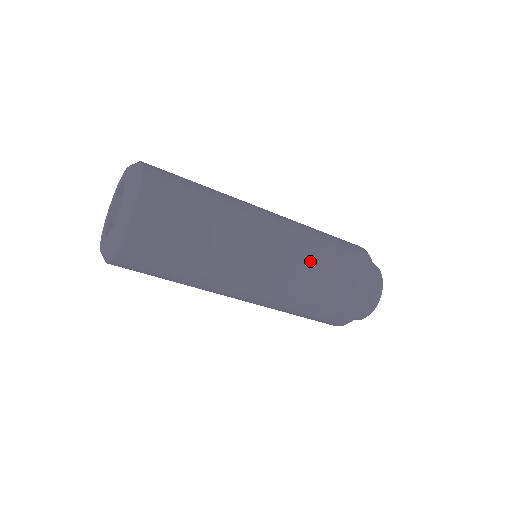
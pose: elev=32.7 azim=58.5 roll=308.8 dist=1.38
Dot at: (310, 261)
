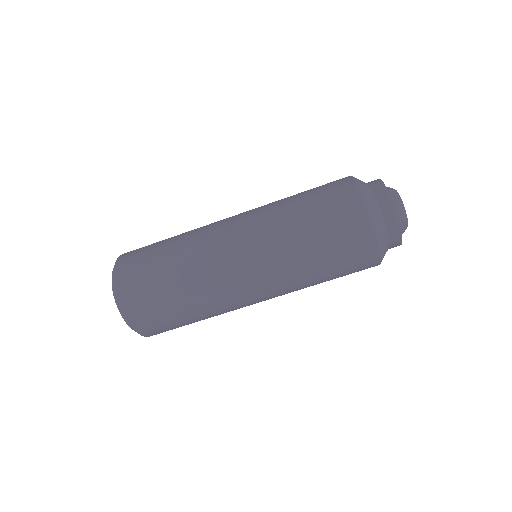
Dot at: (278, 229)
